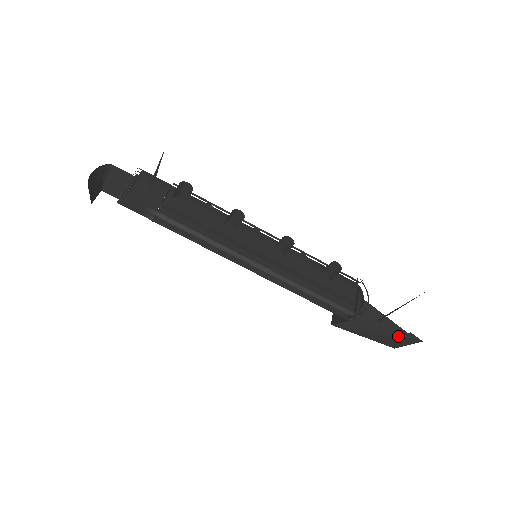
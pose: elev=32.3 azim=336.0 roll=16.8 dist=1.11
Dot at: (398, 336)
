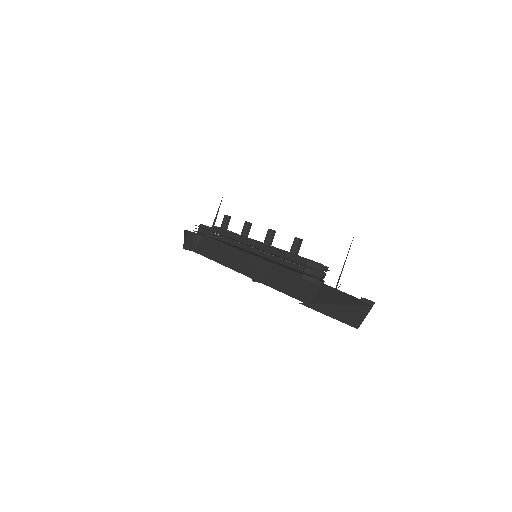
Dot at: (355, 305)
